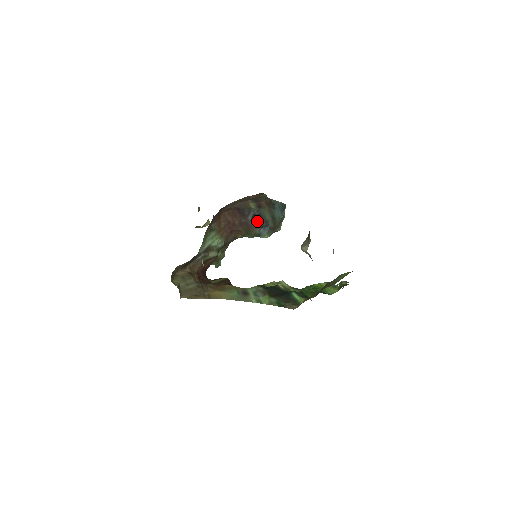
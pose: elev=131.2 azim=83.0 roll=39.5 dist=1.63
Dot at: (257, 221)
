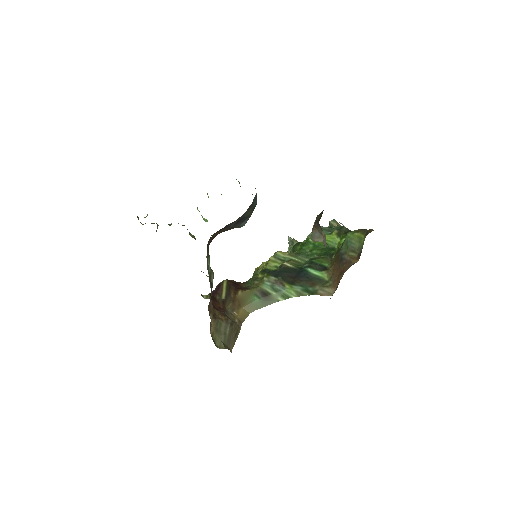
Dot at: (238, 222)
